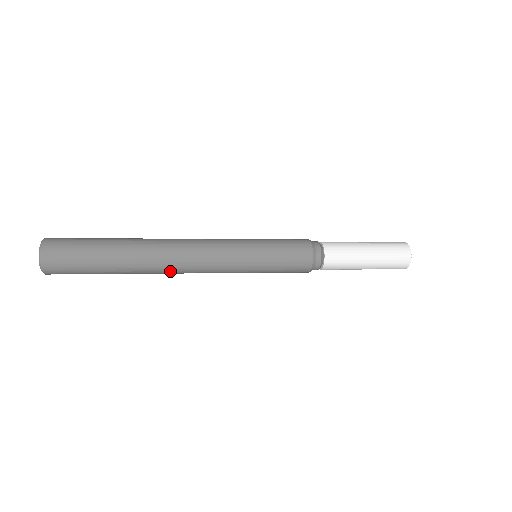
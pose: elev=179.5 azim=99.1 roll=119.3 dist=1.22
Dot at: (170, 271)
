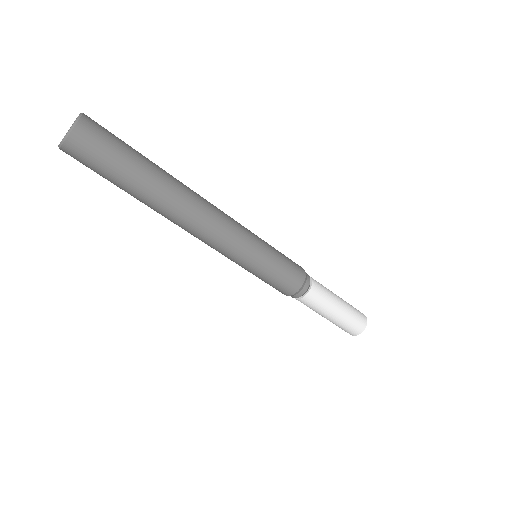
Dot at: (187, 219)
